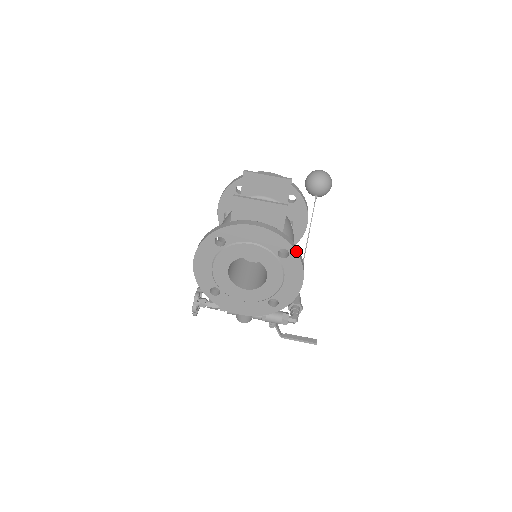
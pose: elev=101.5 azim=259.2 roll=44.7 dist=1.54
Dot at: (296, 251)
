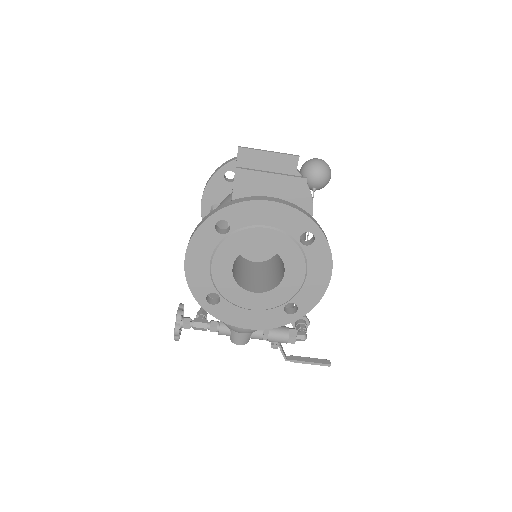
Dot at: (324, 234)
